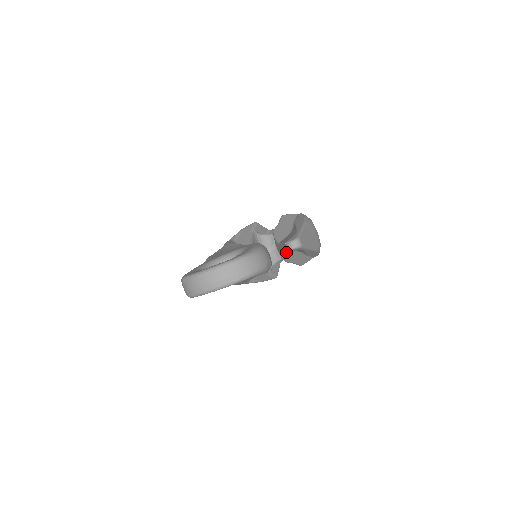
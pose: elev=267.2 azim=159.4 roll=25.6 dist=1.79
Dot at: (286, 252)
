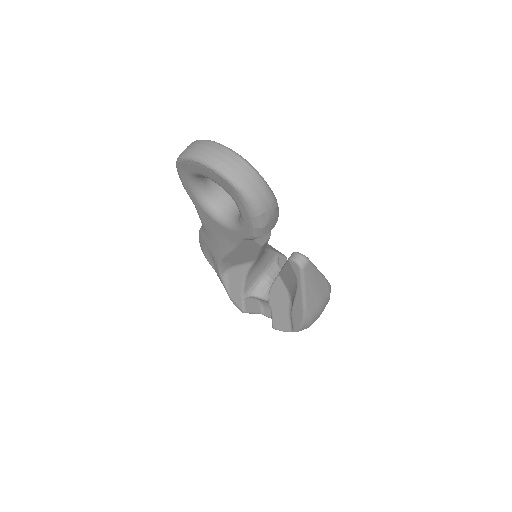
Dot at: (281, 282)
